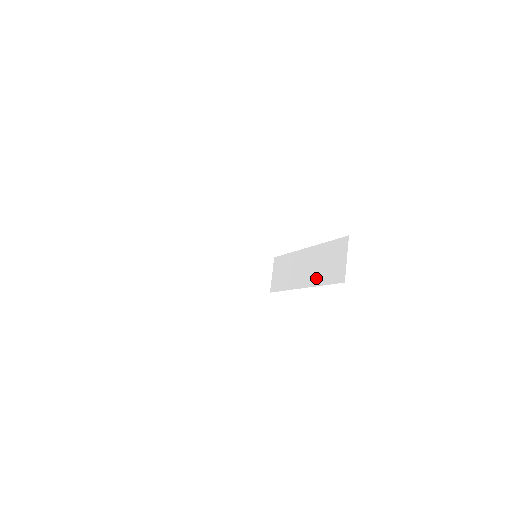
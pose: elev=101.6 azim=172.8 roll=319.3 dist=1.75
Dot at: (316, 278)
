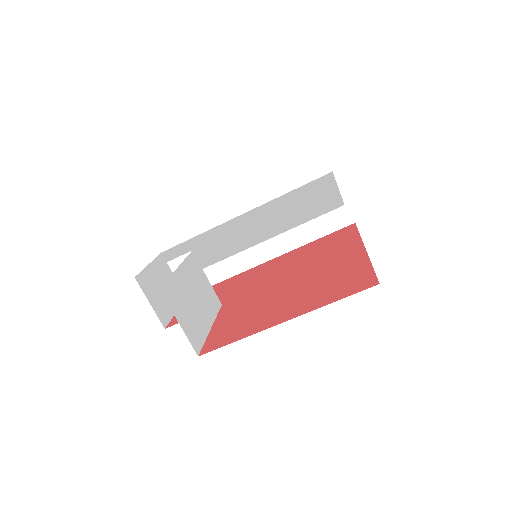
Dot at: (293, 239)
